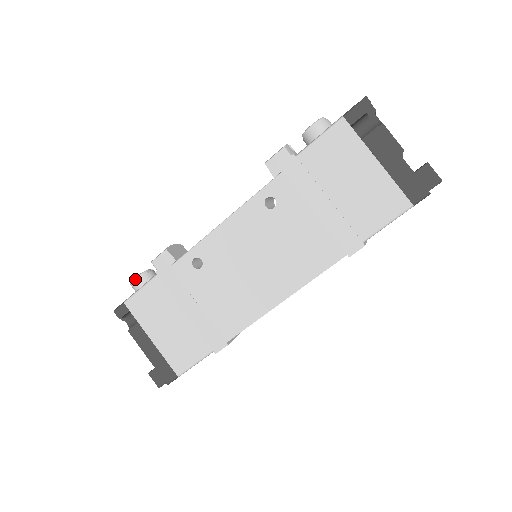
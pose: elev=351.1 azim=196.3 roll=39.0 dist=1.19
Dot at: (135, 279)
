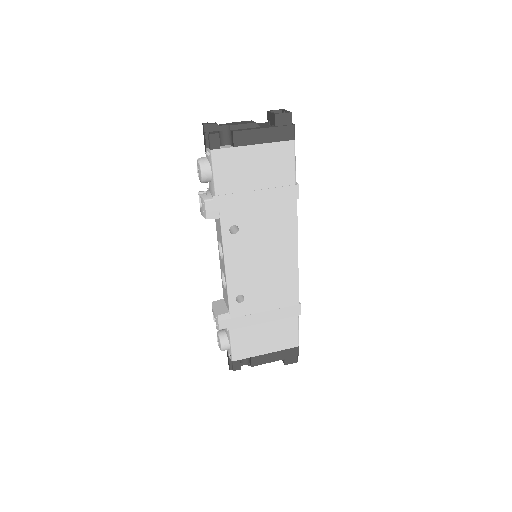
Dot at: (222, 346)
